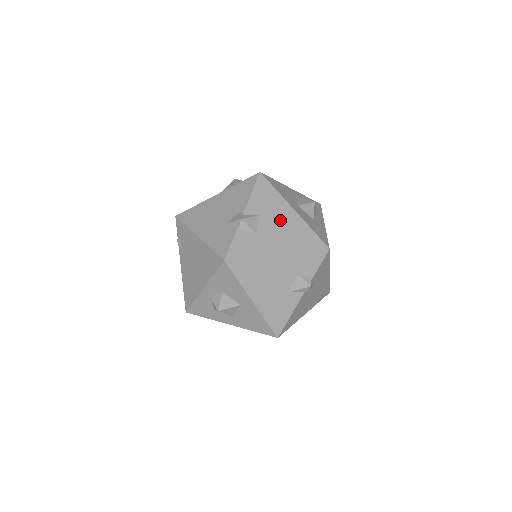
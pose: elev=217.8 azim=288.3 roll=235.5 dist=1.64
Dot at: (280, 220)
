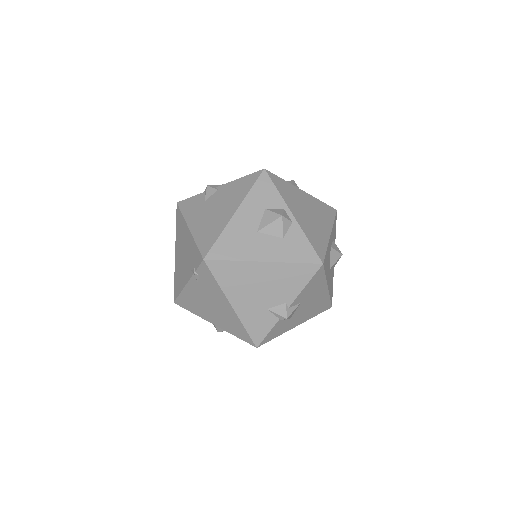
Dot at: (313, 301)
